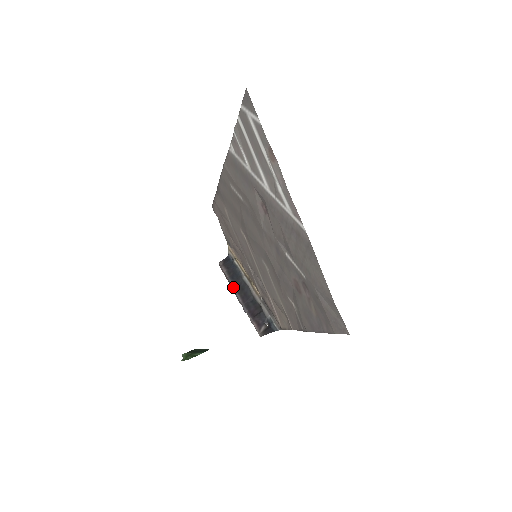
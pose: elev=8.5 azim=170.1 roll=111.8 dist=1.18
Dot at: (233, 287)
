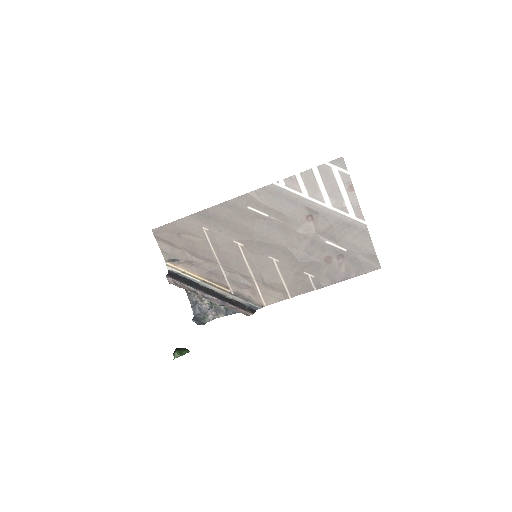
Dot at: (199, 291)
